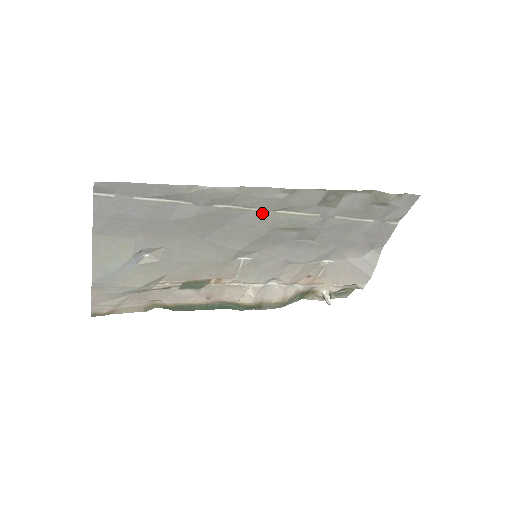
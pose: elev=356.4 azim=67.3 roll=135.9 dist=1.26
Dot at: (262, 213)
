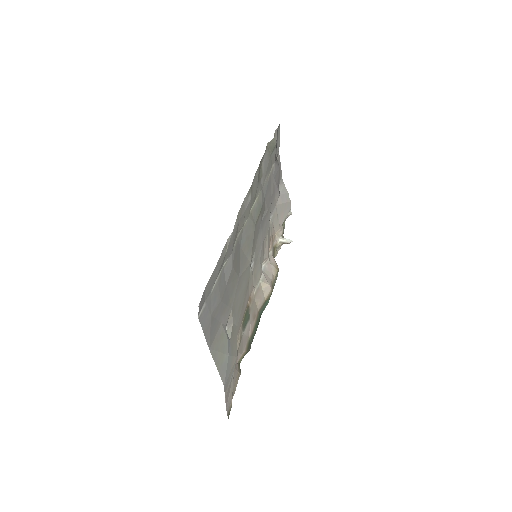
Dot at: (247, 222)
